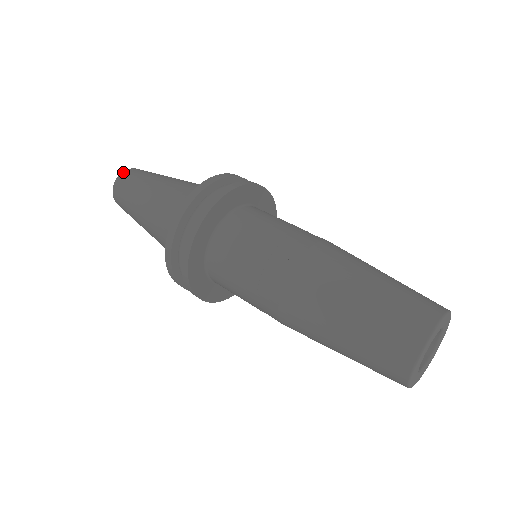
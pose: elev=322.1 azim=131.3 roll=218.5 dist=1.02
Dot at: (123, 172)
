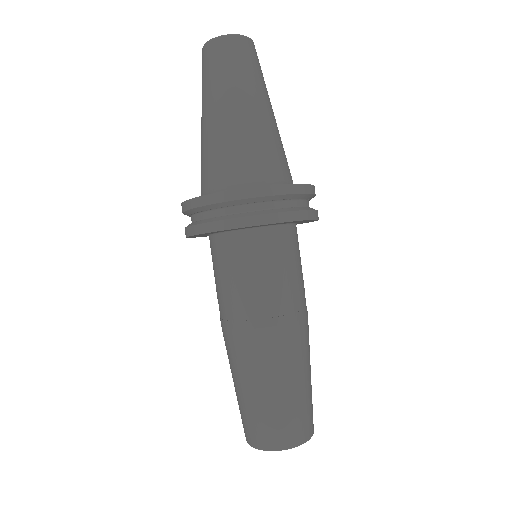
Dot at: (234, 36)
